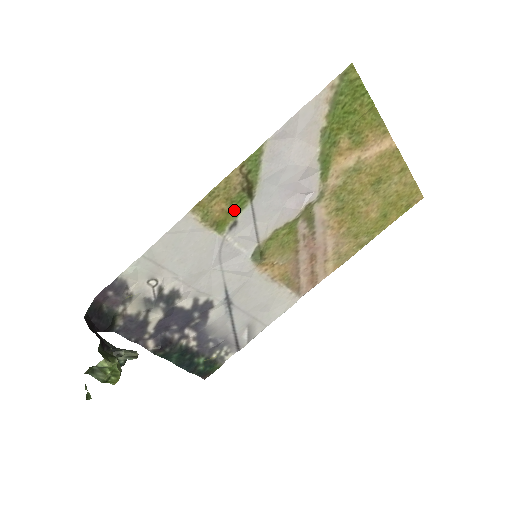
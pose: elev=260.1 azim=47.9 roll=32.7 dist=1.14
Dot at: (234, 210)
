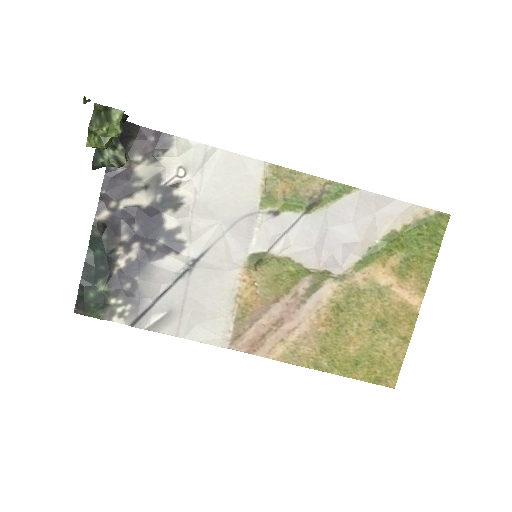
Dot at: (289, 203)
